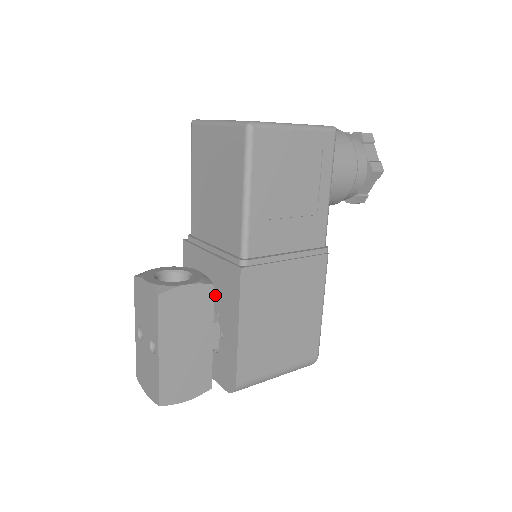
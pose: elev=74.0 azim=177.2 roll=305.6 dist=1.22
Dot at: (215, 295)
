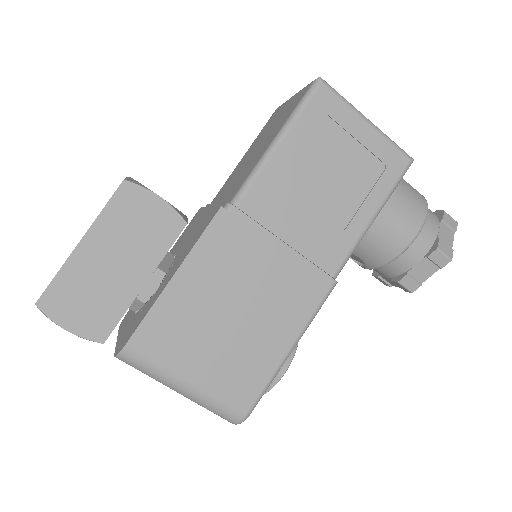
Dot at: (183, 247)
